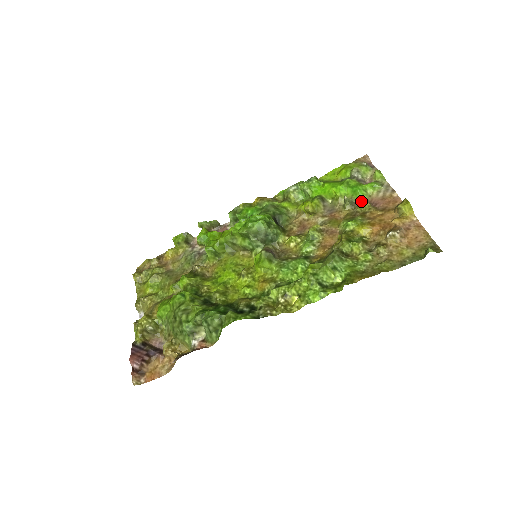
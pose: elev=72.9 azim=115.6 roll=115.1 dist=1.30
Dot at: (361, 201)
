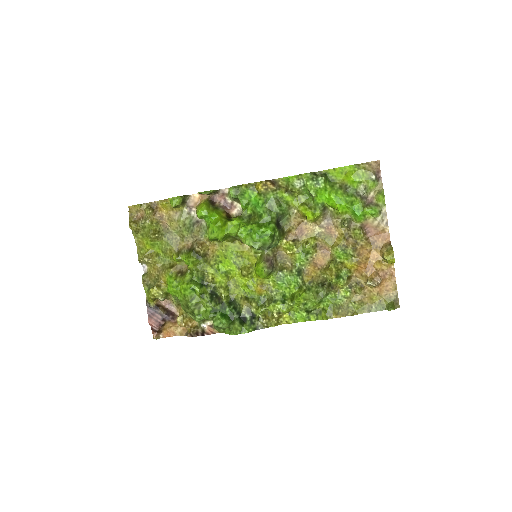
Dot at: (357, 223)
